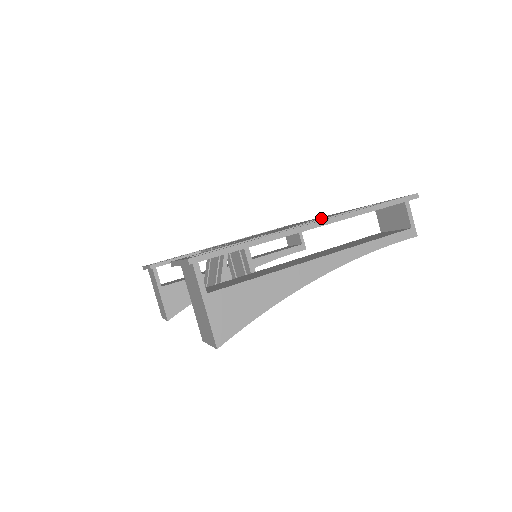
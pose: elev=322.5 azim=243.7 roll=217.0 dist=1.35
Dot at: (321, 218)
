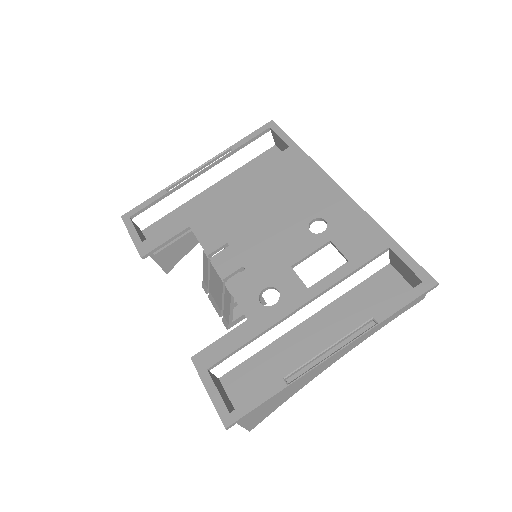
Dot at: (329, 241)
